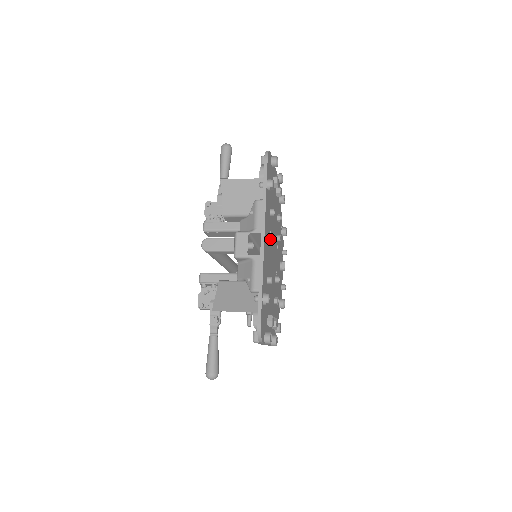
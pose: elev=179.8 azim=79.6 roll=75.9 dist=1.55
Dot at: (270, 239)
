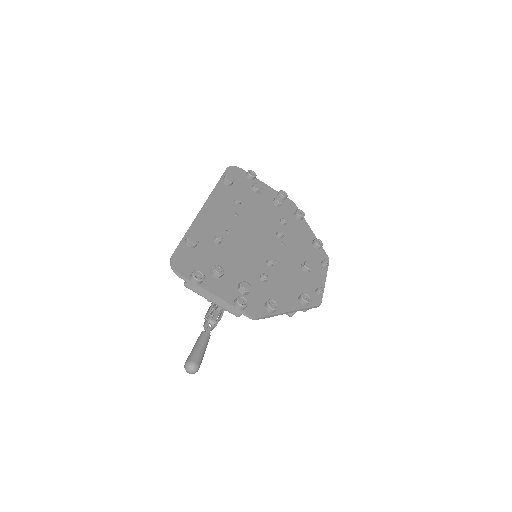
Dot at: (238, 220)
